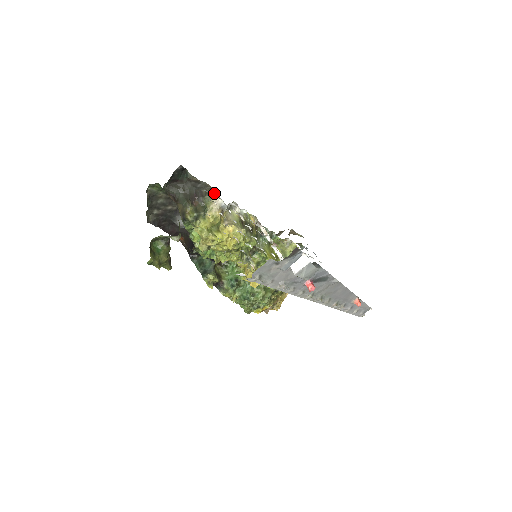
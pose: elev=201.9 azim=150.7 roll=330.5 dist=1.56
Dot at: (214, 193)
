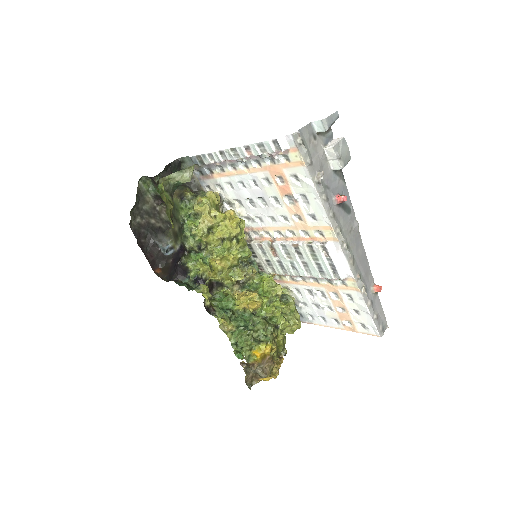
Dot at: occluded
